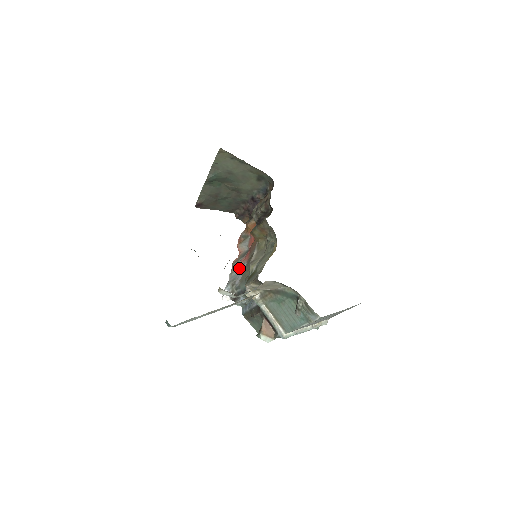
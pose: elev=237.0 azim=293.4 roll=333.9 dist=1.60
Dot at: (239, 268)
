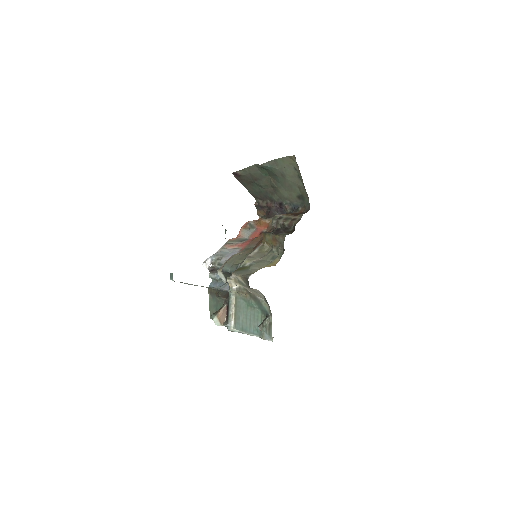
Dot at: (231, 249)
